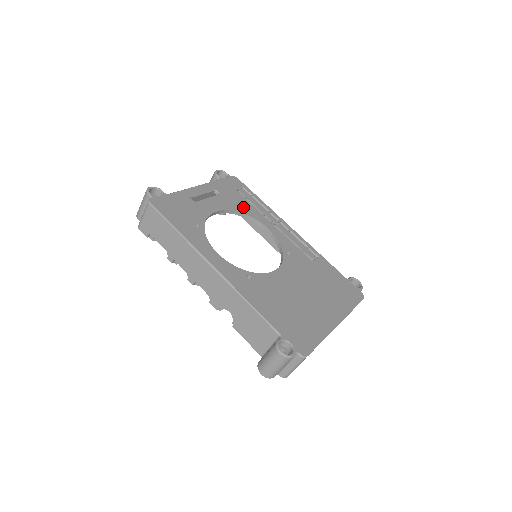
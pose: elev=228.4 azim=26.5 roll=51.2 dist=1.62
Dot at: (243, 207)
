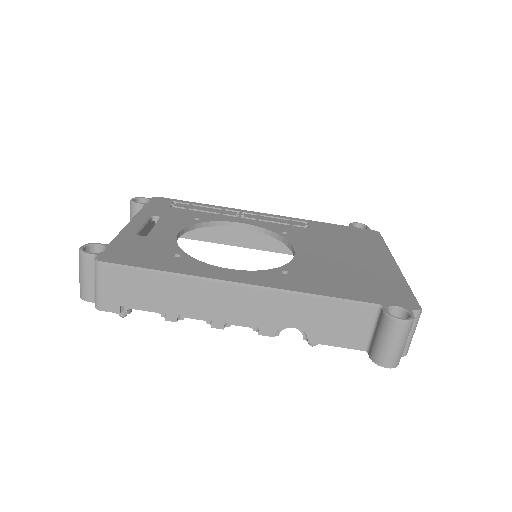
Dot at: (196, 217)
